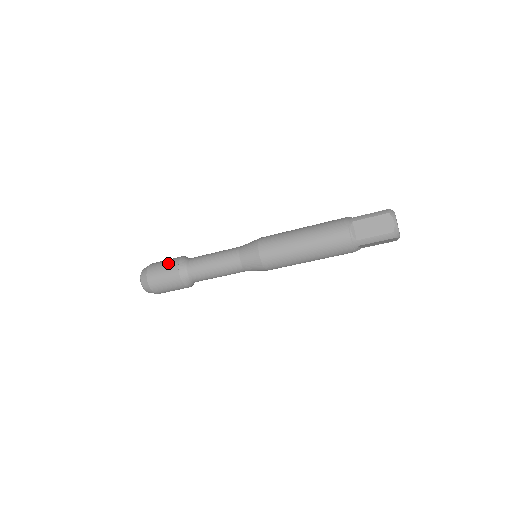
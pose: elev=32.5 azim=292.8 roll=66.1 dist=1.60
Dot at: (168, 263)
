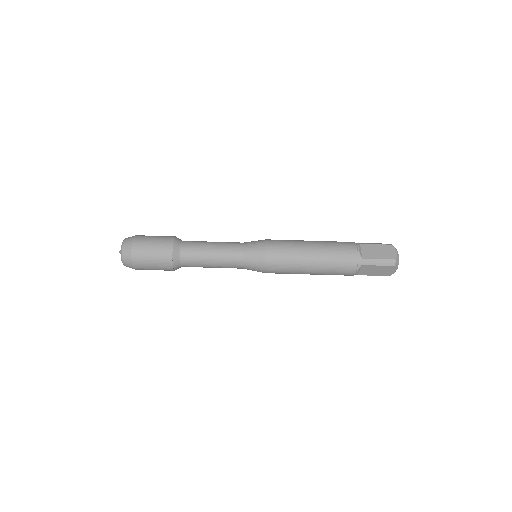
Dot at: (162, 236)
